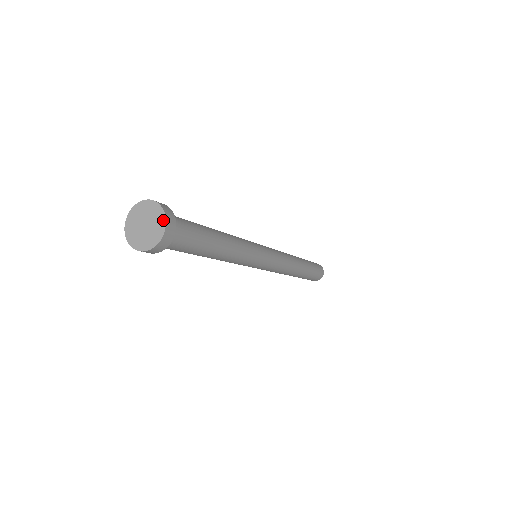
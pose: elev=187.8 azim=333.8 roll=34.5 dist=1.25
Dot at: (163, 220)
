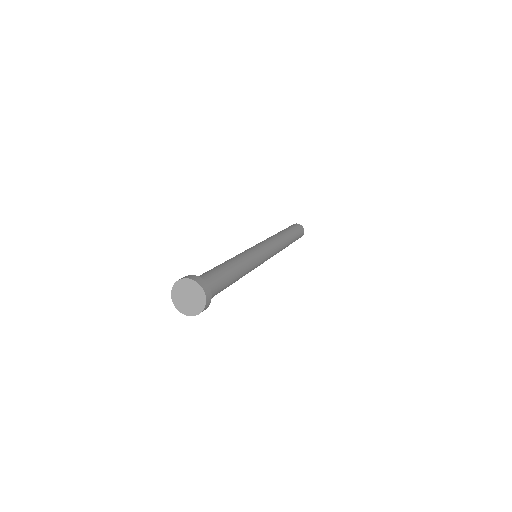
Dot at: (202, 293)
